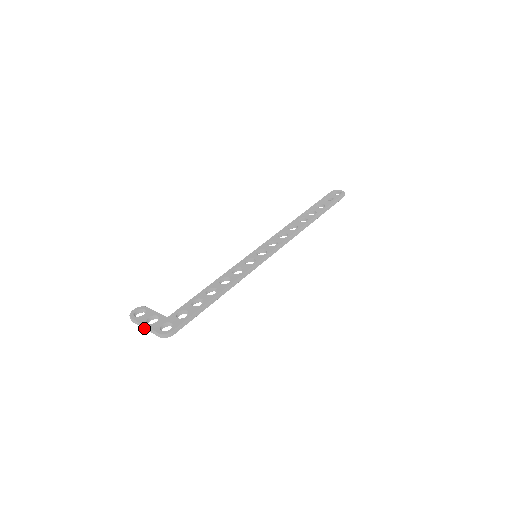
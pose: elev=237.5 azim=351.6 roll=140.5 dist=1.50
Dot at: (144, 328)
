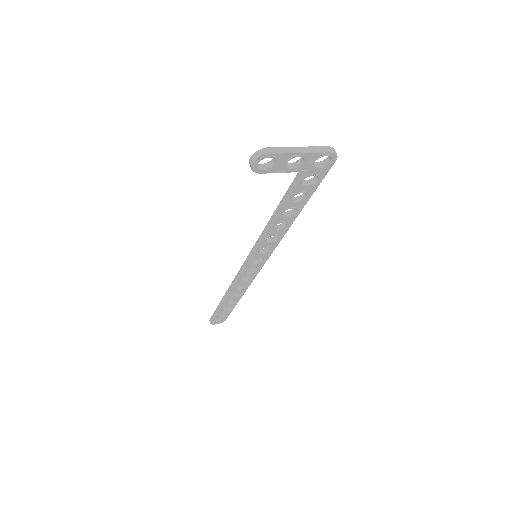
Dot at: (298, 151)
